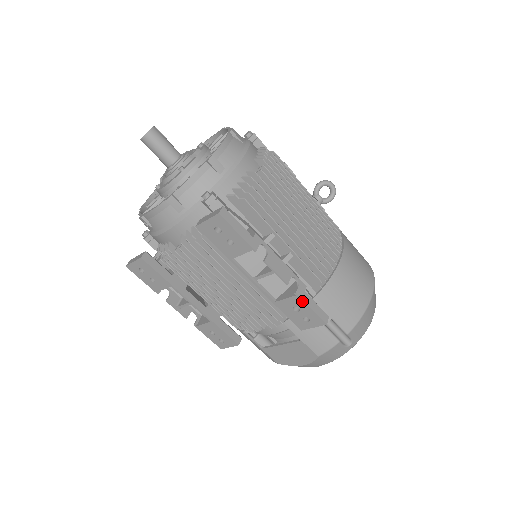
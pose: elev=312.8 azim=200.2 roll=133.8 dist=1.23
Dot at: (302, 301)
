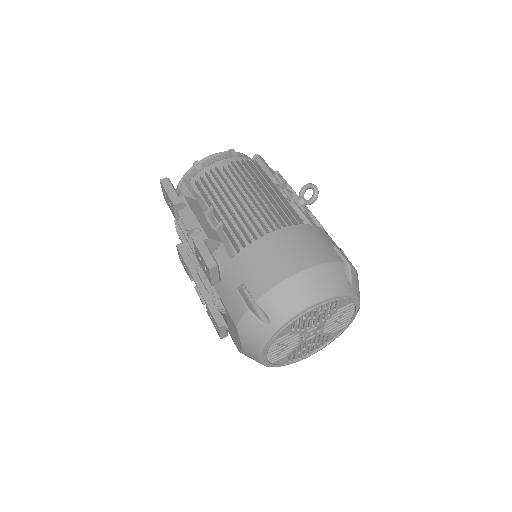
Dot at: (196, 246)
